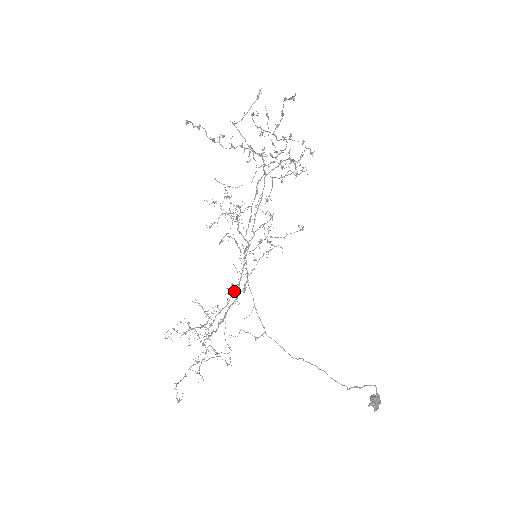
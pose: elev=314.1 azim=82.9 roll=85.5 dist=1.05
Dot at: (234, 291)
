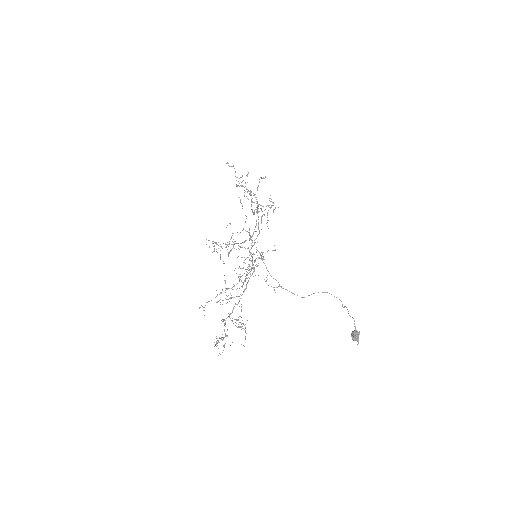
Dot at: occluded
